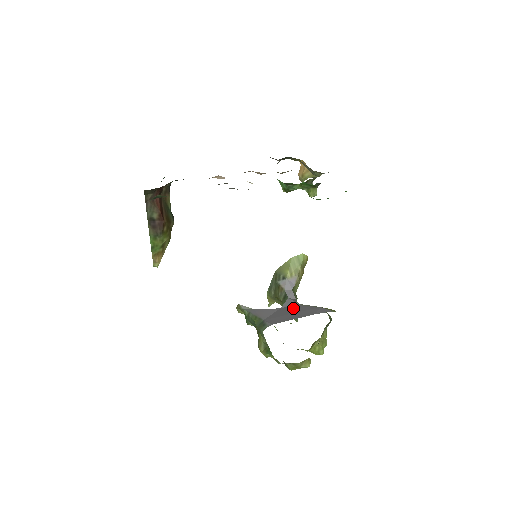
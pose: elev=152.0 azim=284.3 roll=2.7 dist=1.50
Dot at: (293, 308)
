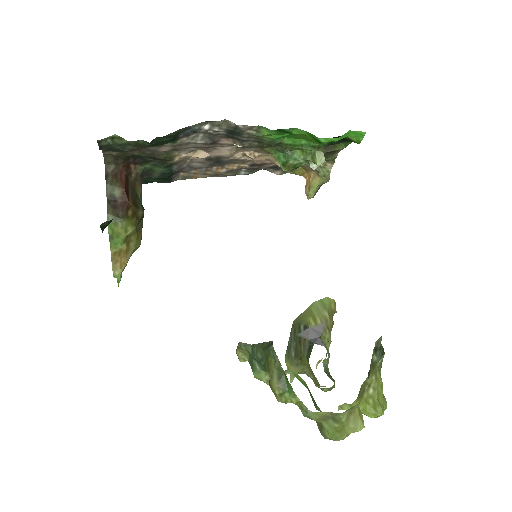
Dot at: occluded
